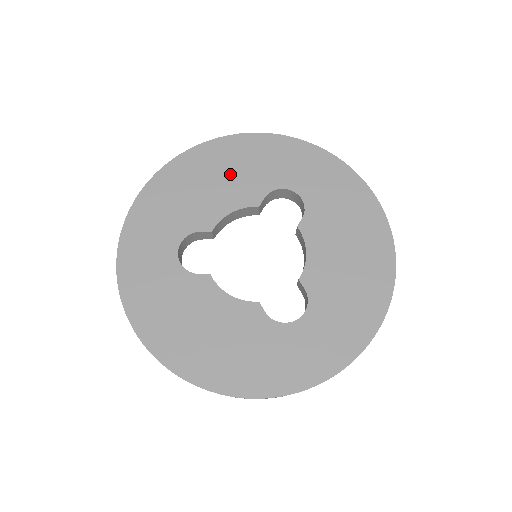
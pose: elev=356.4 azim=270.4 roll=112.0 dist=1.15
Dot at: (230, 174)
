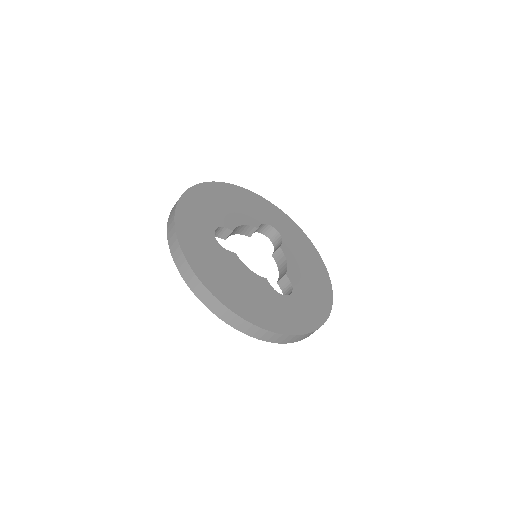
Dot at: (239, 205)
